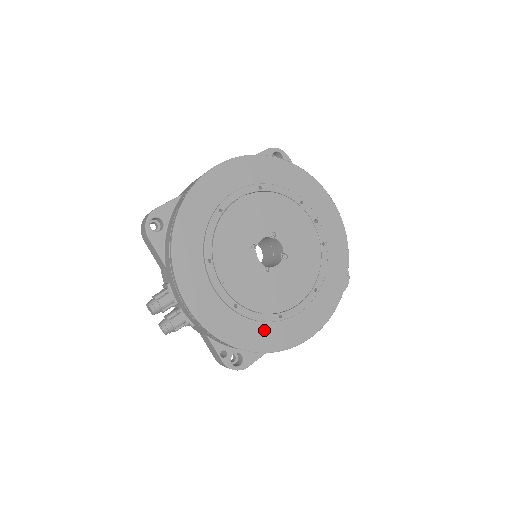
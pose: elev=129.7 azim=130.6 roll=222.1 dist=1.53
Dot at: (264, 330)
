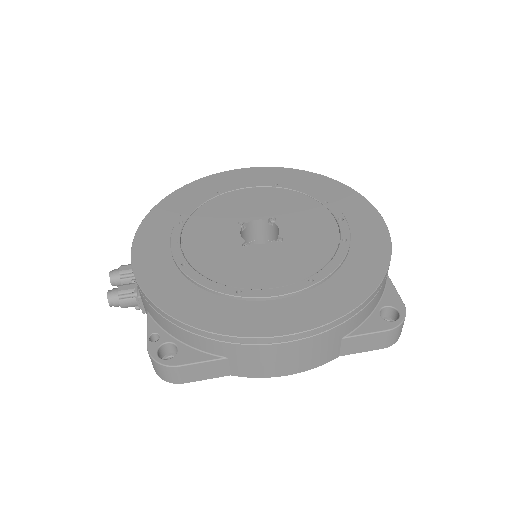
Dot at: (208, 302)
